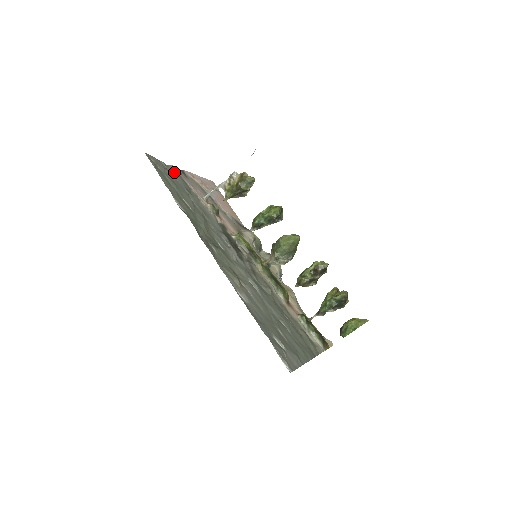
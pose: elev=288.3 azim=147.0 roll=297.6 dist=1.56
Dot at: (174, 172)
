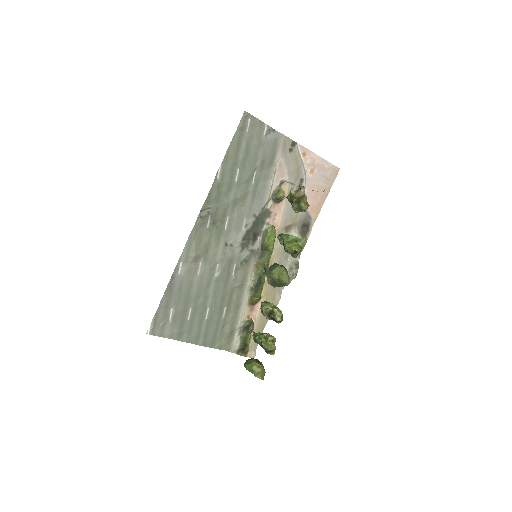
Dot at: (271, 141)
